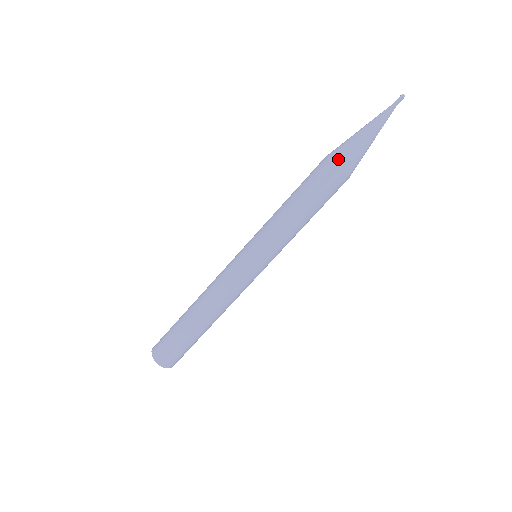
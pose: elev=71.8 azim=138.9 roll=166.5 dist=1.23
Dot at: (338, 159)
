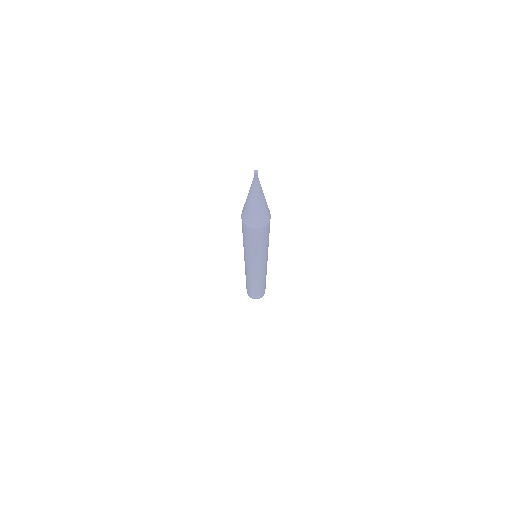
Dot at: (251, 225)
